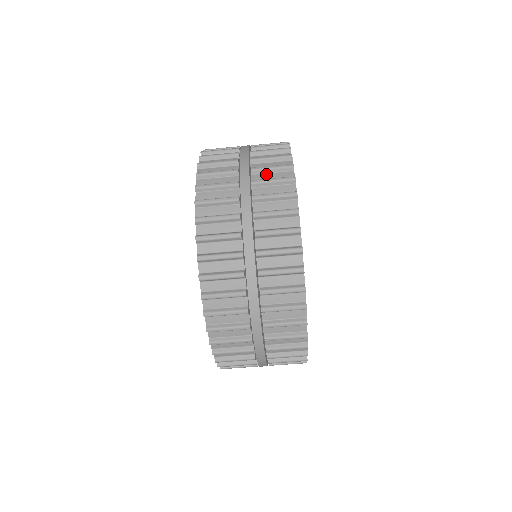
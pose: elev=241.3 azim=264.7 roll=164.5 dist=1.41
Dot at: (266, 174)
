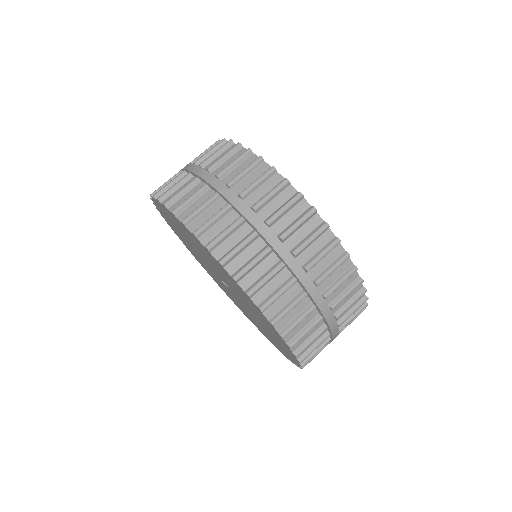
Dot at: occluded
